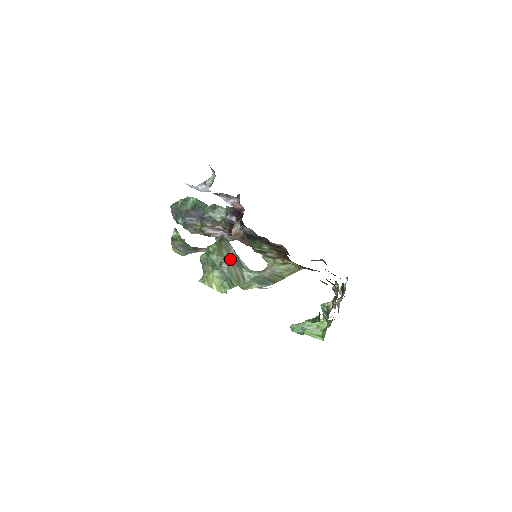
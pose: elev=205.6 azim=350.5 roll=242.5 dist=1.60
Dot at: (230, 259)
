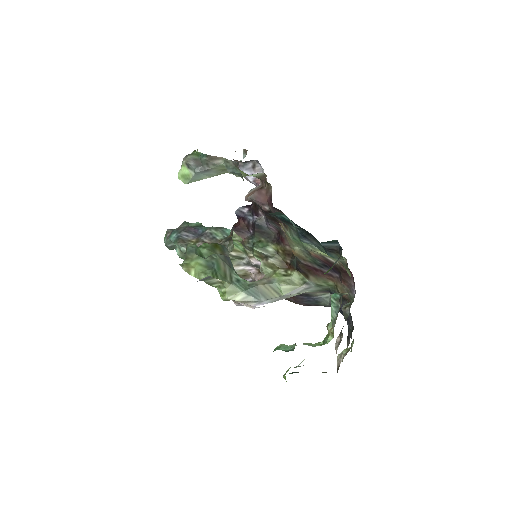
Dot at: (222, 256)
